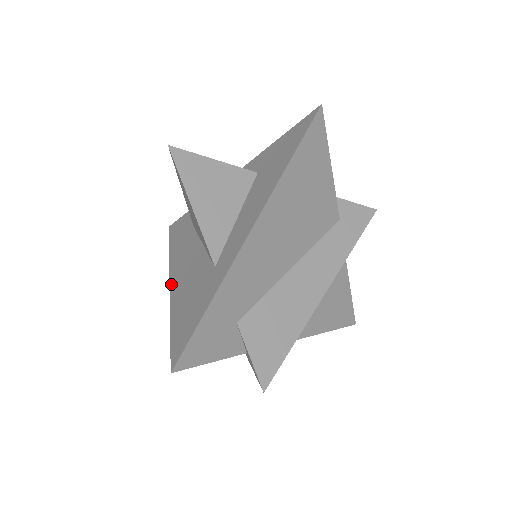
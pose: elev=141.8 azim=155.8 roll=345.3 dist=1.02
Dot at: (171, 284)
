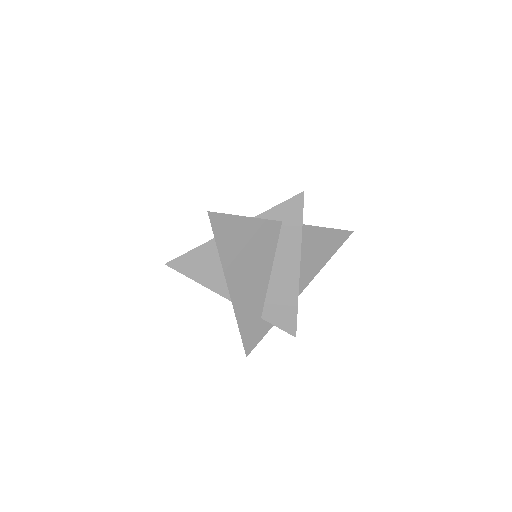
Dot at: occluded
